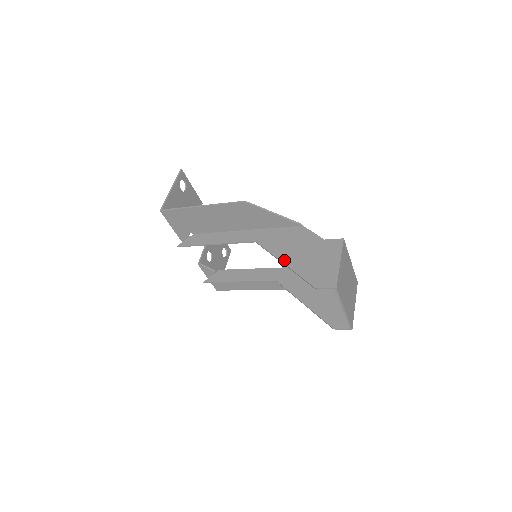
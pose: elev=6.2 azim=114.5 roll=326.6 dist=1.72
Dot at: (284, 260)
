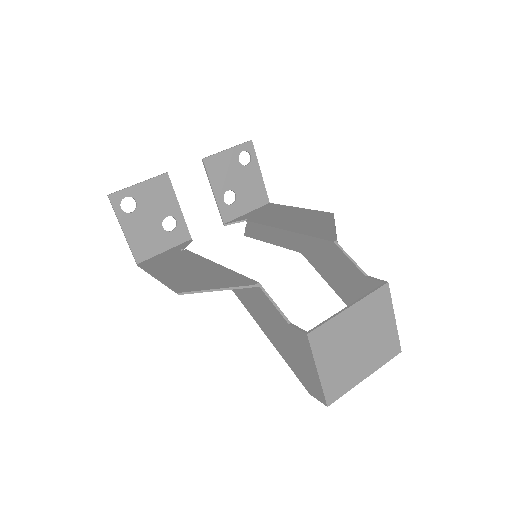
Dot at: (267, 336)
